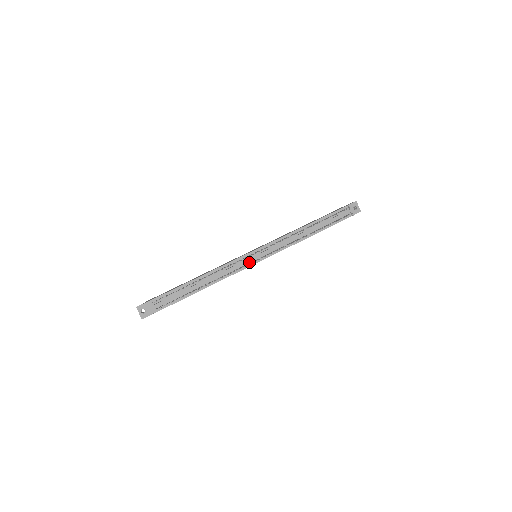
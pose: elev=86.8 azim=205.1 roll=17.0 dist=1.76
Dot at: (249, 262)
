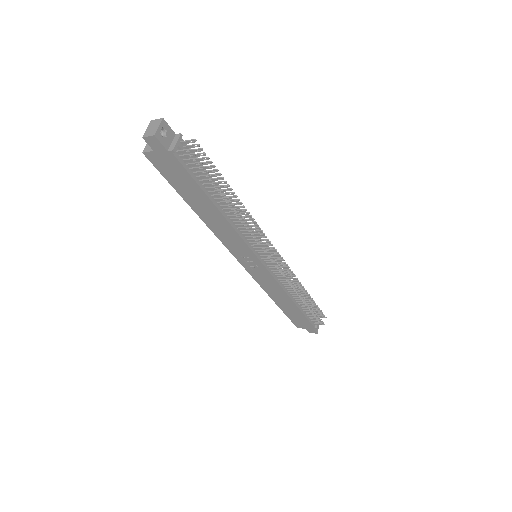
Dot at: (257, 250)
